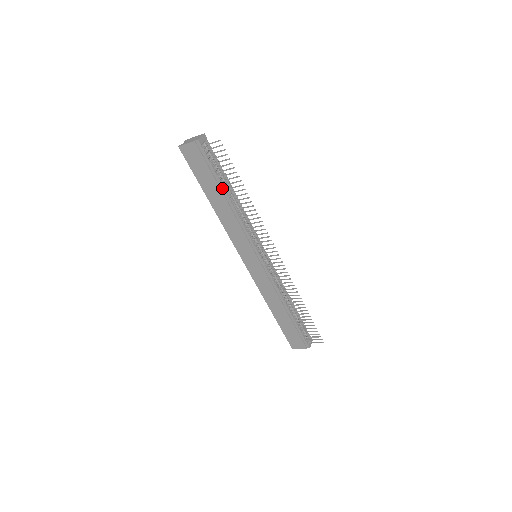
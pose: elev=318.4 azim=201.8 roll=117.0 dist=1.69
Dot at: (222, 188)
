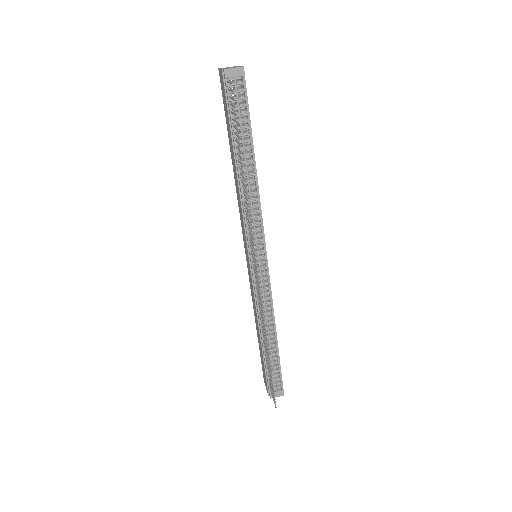
Dot at: (235, 149)
